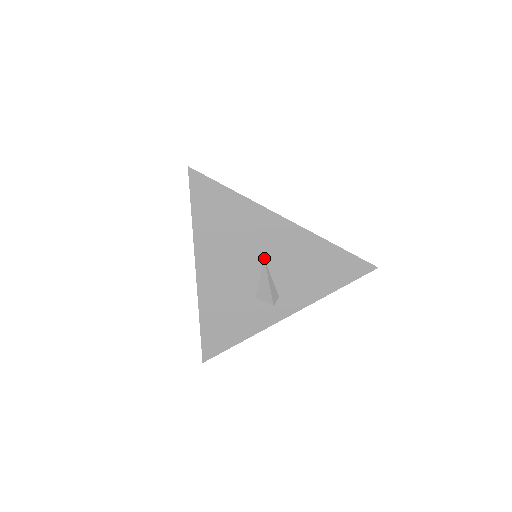
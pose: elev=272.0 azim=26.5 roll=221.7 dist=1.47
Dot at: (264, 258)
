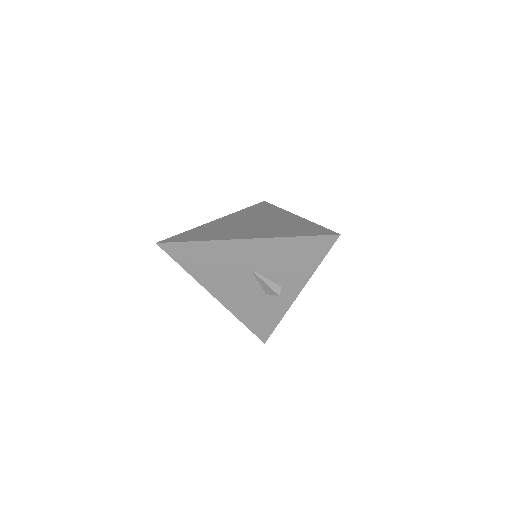
Dot at: (250, 269)
